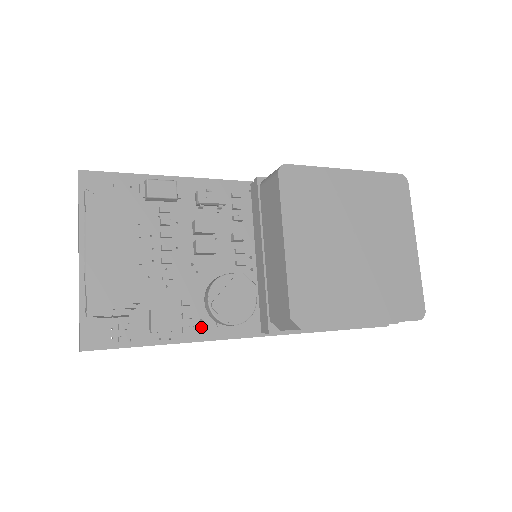
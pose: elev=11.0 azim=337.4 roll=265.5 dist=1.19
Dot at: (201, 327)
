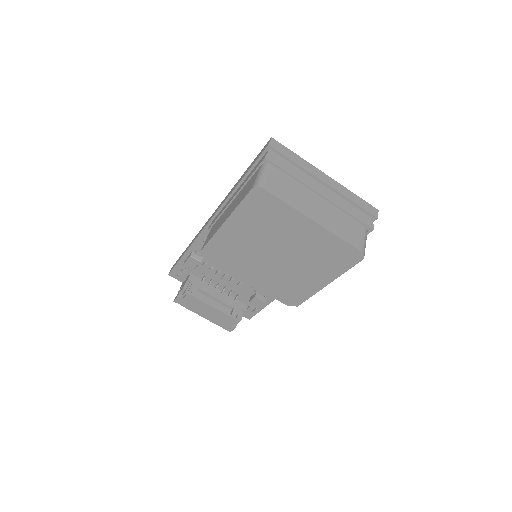
Dot at: occluded
